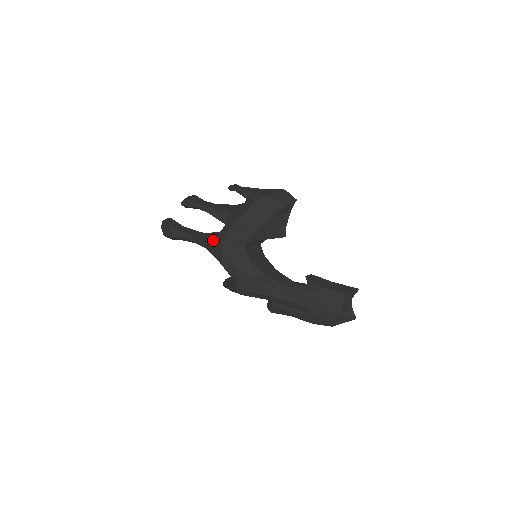
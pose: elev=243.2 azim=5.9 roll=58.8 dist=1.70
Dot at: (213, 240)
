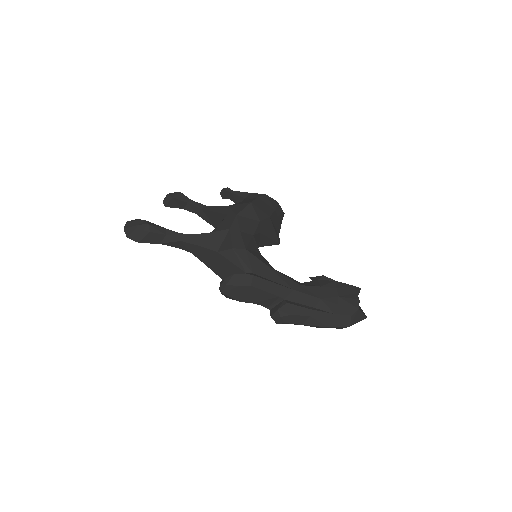
Dot at: occluded
